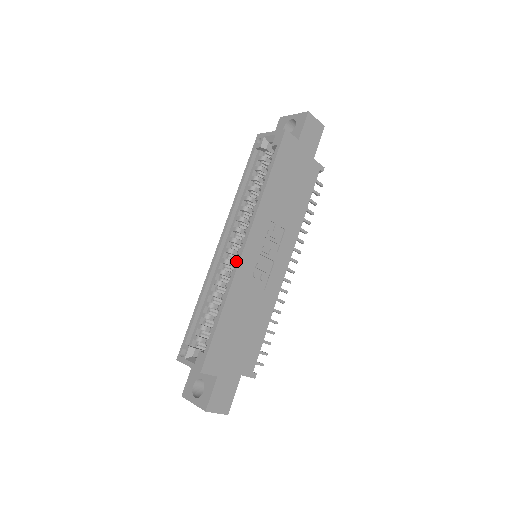
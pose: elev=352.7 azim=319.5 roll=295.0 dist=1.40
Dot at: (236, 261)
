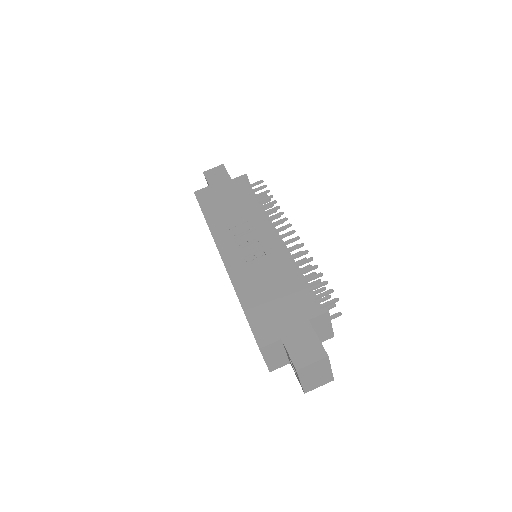
Dot at: occluded
